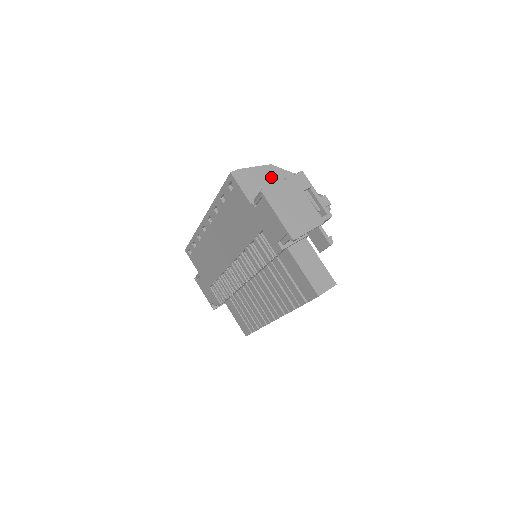
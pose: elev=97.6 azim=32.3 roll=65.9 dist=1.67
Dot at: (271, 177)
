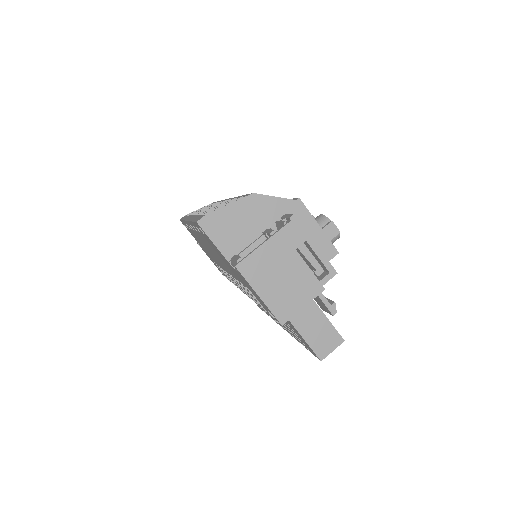
Dot at: (254, 214)
